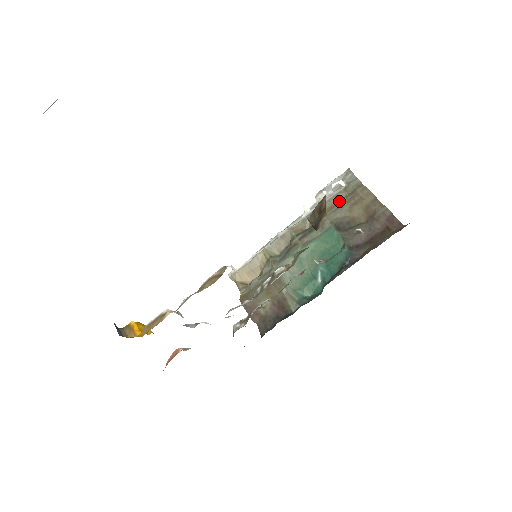
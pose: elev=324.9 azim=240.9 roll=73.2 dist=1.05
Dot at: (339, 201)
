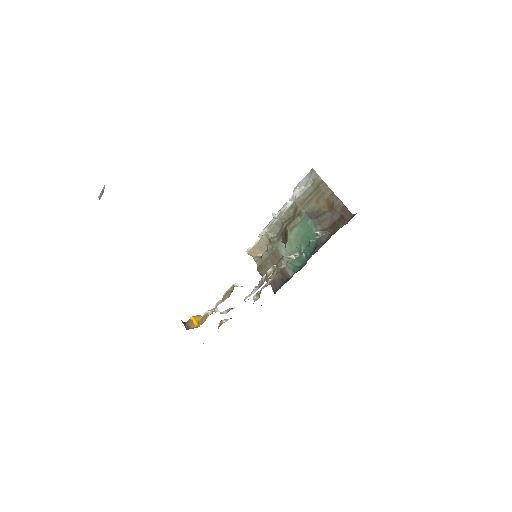
Dot at: (309, 195)
